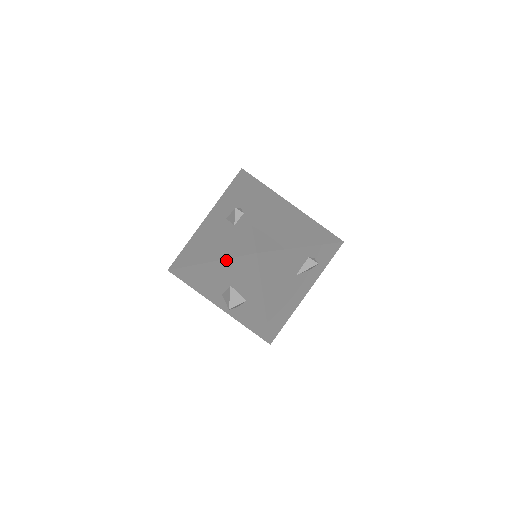
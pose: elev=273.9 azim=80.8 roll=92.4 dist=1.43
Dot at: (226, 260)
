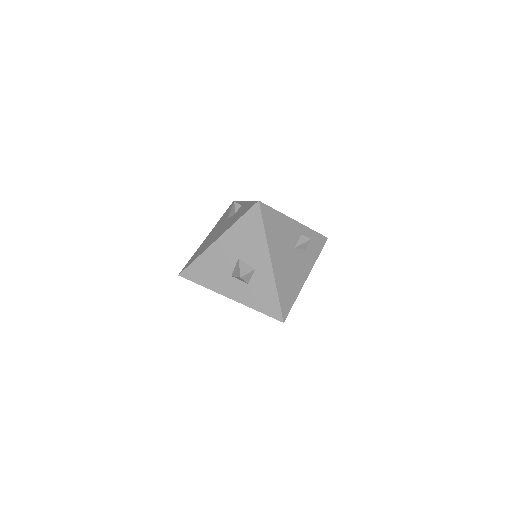
Dot at: (233, 226)
